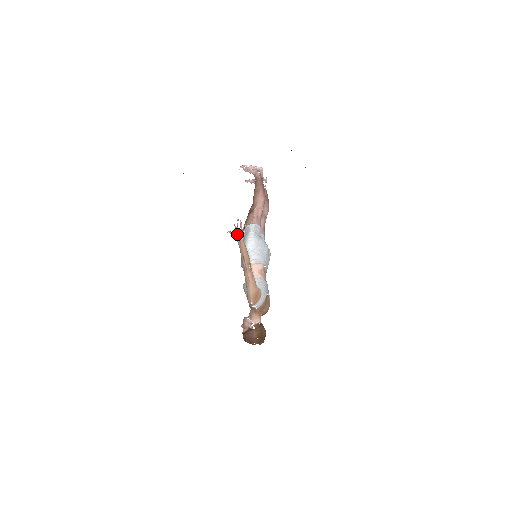
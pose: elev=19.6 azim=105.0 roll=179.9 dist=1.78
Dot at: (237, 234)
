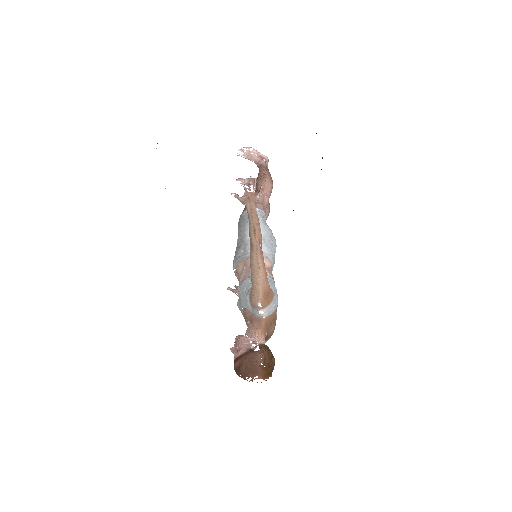
Dot at: (247, 197)
